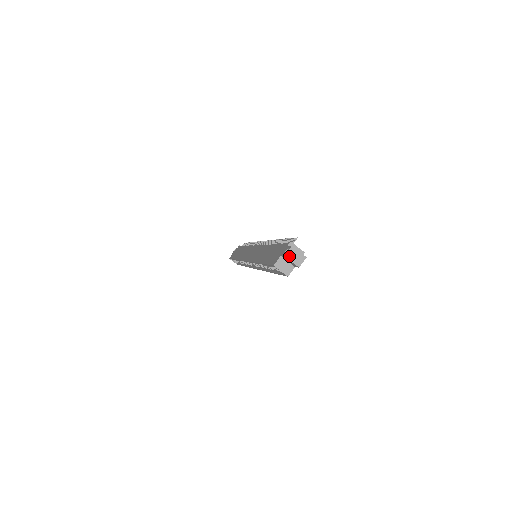
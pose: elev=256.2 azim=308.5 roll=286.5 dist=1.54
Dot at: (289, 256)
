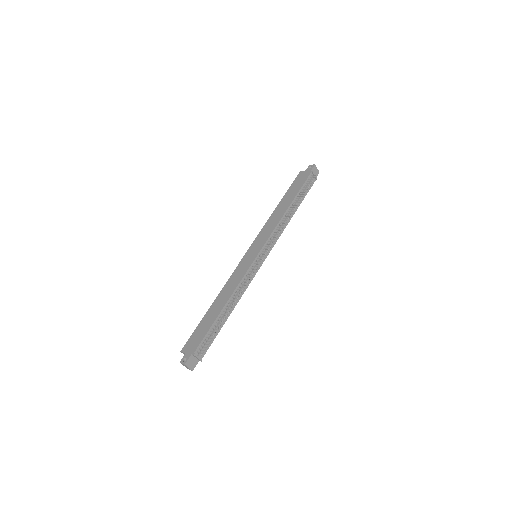
Dot at: (182, 364)
